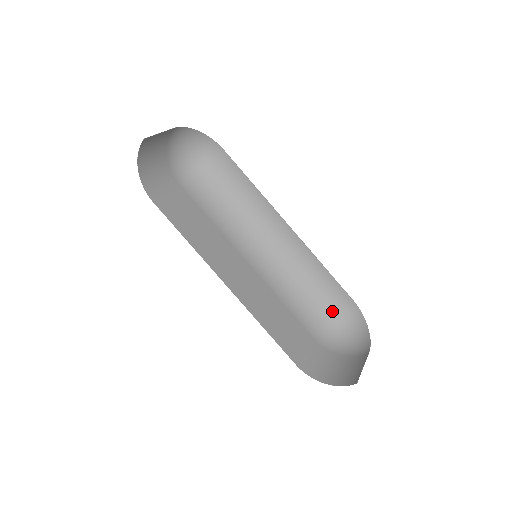
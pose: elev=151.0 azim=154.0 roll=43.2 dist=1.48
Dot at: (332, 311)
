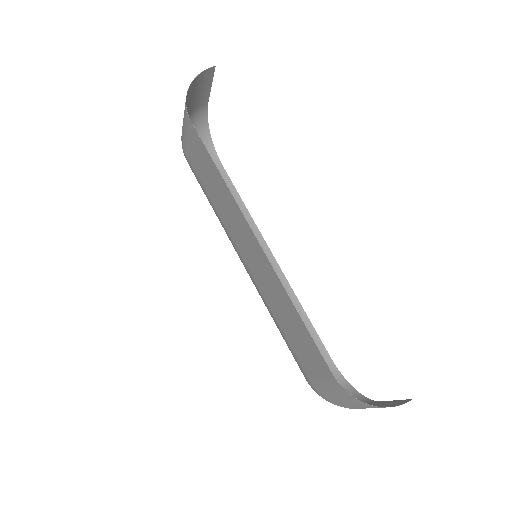
Dot at: occluded
